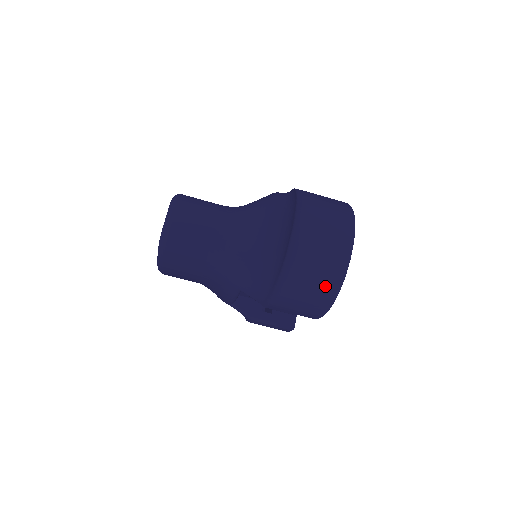
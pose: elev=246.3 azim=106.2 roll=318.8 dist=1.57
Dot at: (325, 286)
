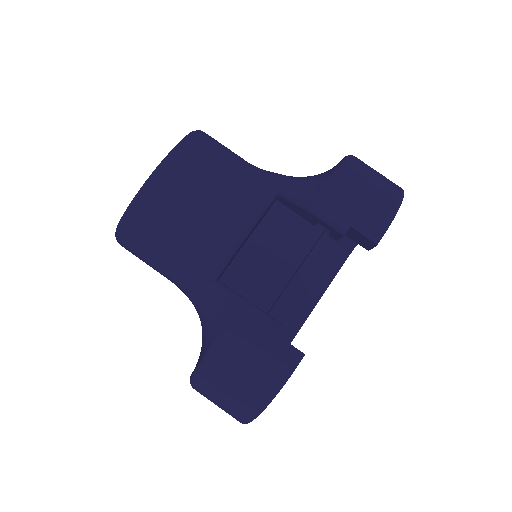
Dot at: (389, 184)
